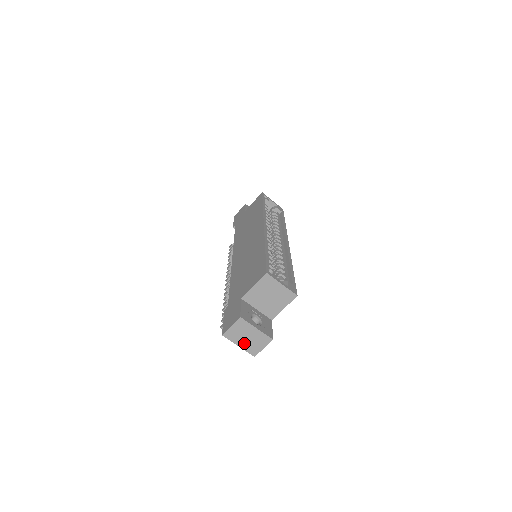
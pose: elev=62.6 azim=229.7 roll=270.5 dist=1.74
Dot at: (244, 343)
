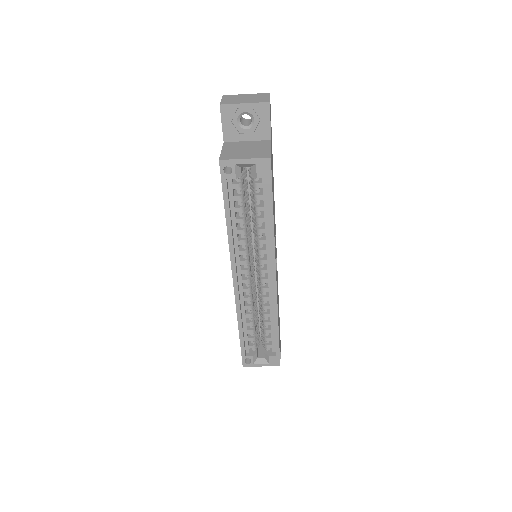
Dot at: occluded
